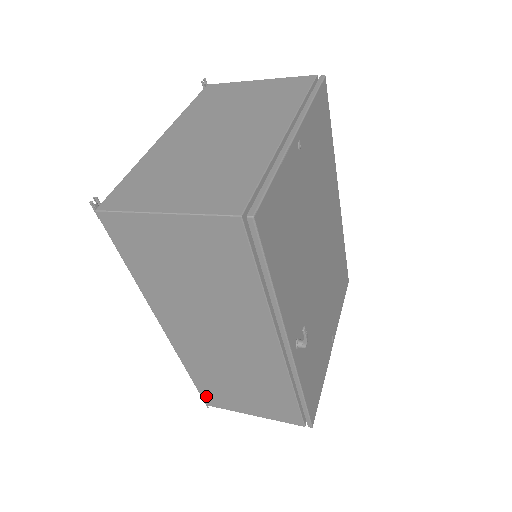
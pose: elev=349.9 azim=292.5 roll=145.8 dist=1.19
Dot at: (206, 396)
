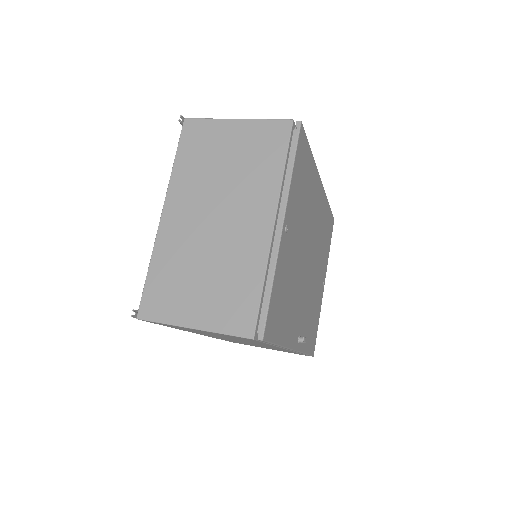
Dot at: occluded
